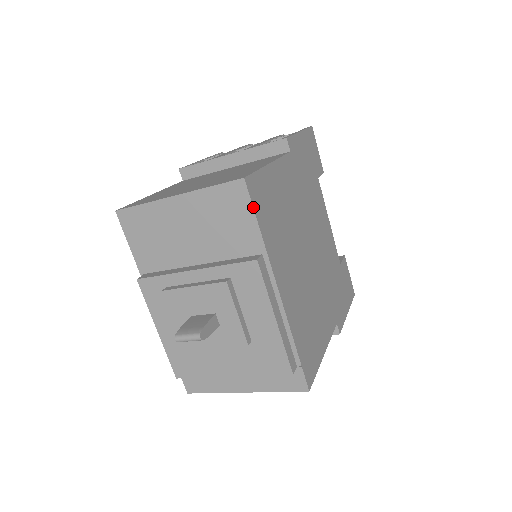
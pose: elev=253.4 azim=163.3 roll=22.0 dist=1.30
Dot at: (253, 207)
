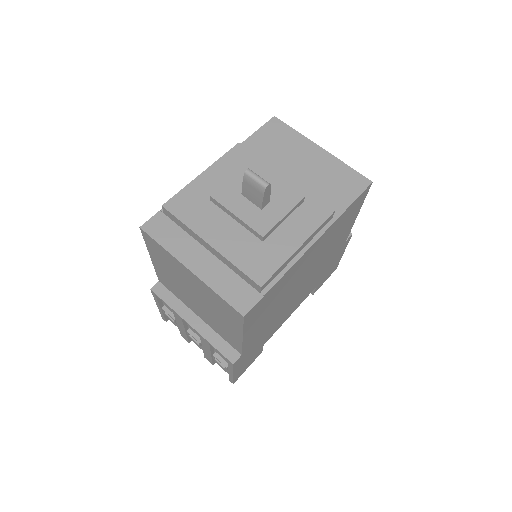
Dot at: (359, 196)
